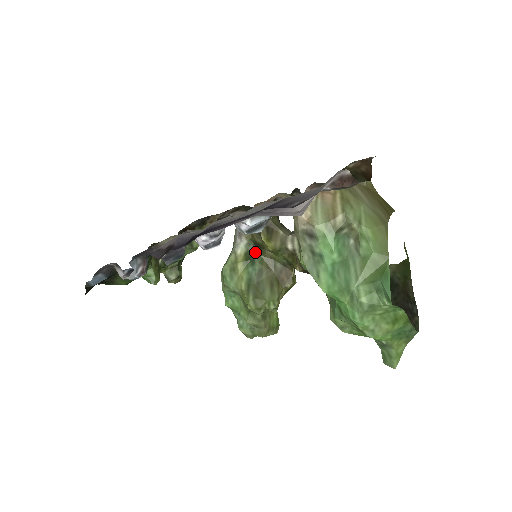
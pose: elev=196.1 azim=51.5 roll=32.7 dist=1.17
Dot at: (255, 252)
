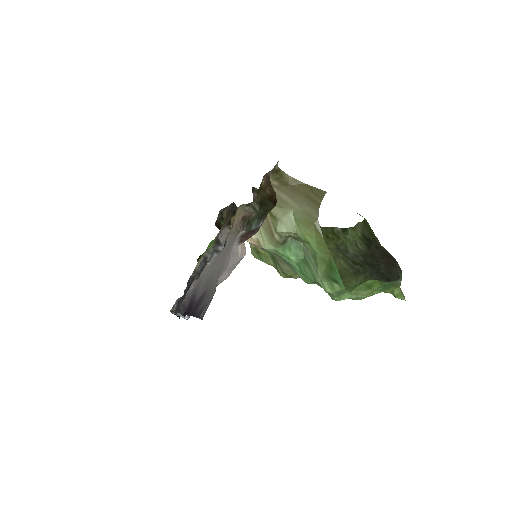
Dot at: occluded
